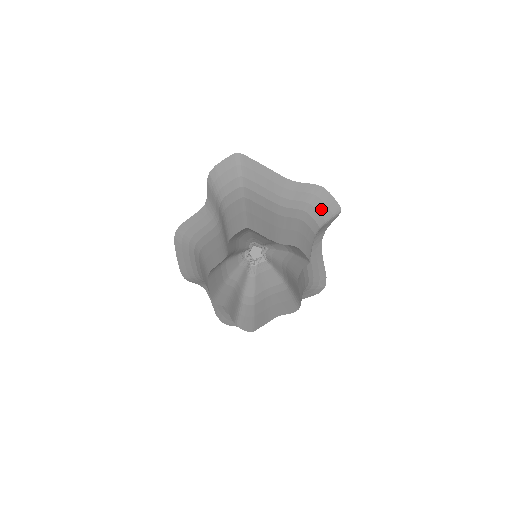
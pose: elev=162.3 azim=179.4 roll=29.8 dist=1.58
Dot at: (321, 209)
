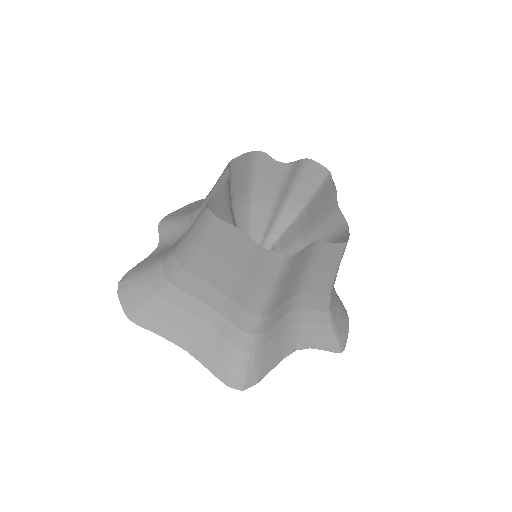
Dot at: (339, 315)
